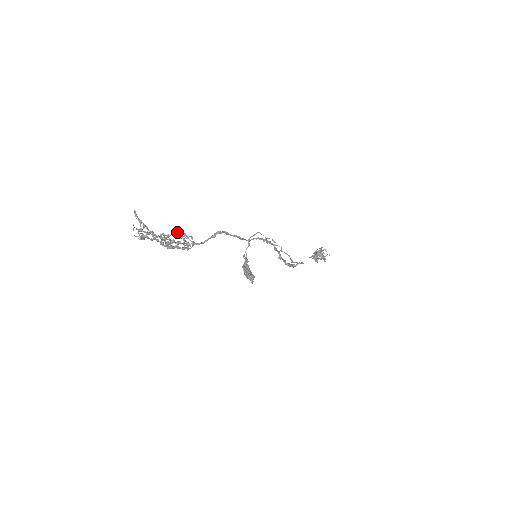
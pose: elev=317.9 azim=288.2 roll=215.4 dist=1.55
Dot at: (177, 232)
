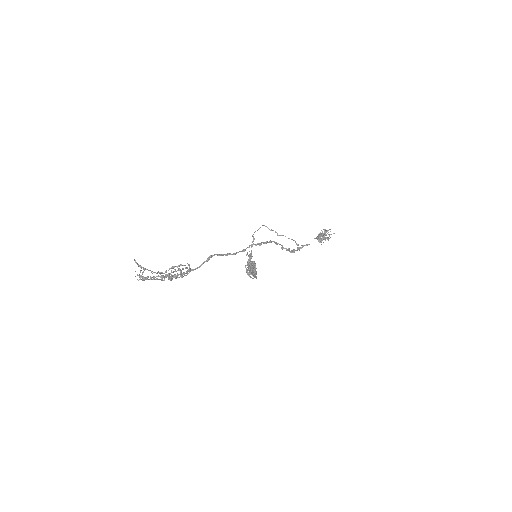
Dot at: (174, 266)
